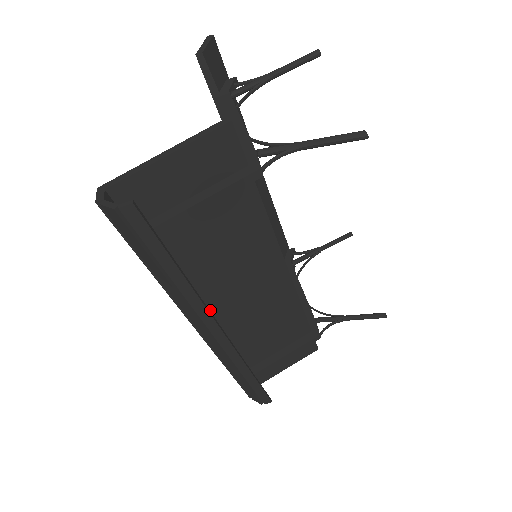
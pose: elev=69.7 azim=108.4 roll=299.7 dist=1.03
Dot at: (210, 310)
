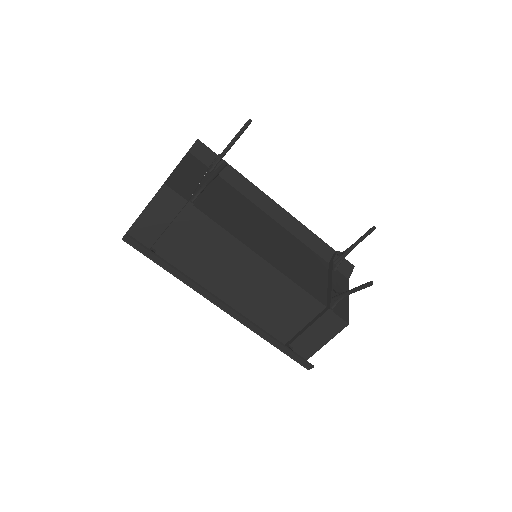
Dot at: (224, 293)
